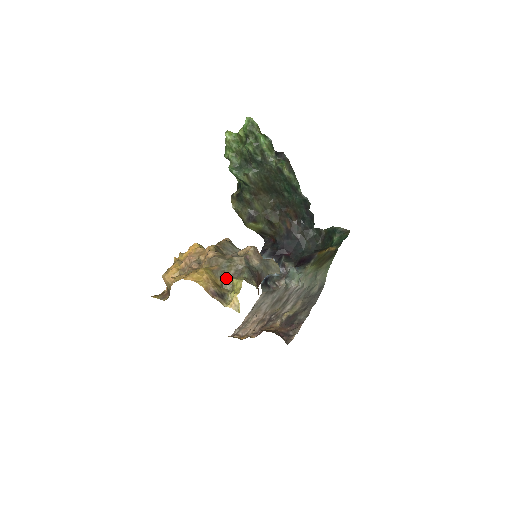
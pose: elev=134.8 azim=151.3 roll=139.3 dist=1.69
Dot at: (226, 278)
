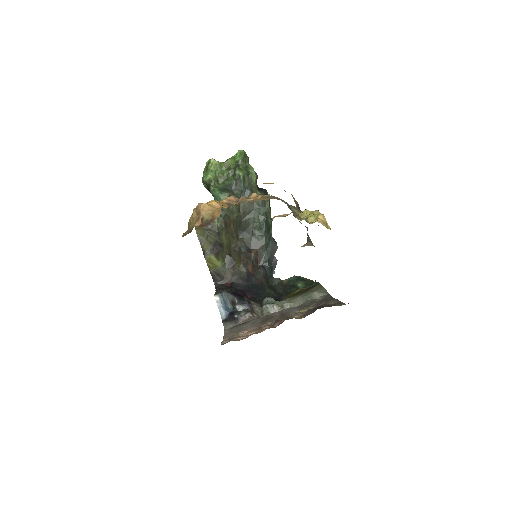
Dot at: (292, 211)
